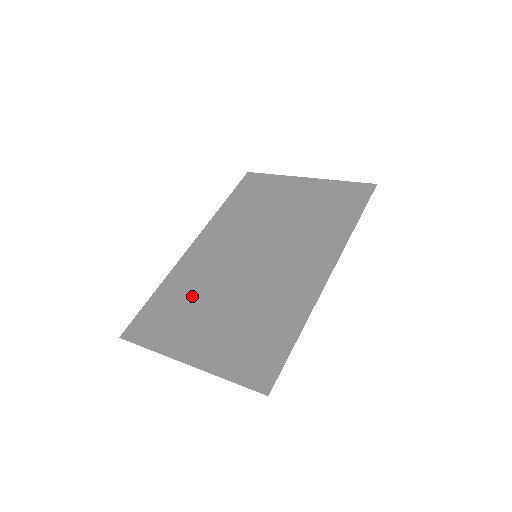
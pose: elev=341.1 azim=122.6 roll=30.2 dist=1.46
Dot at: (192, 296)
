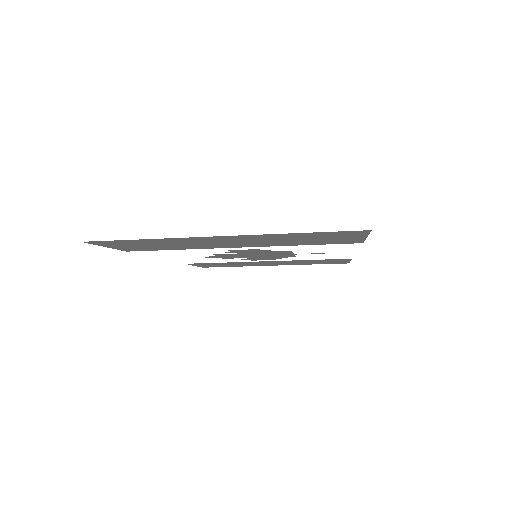
Dot at: occluded
